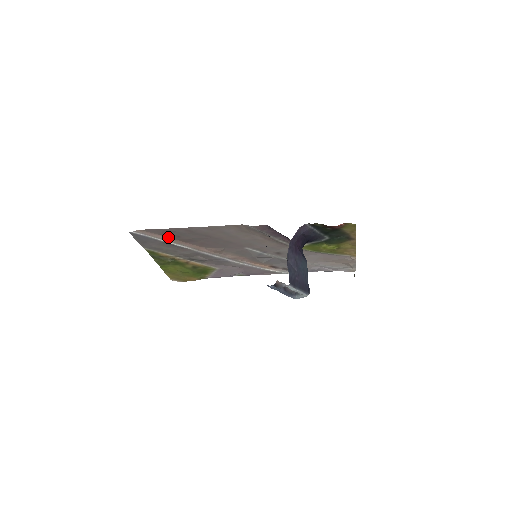
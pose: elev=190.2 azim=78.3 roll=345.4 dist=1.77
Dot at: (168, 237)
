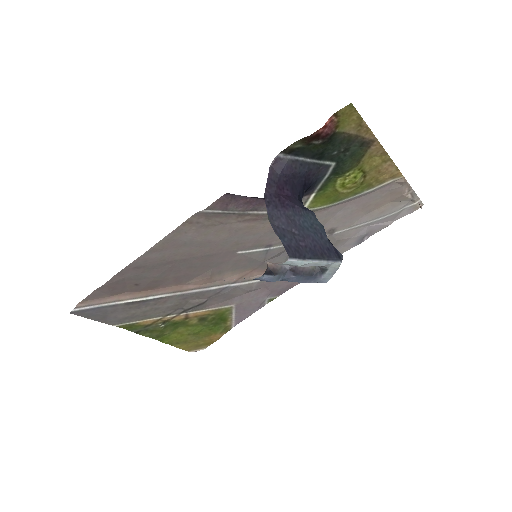
Dot at: (126, 293)
